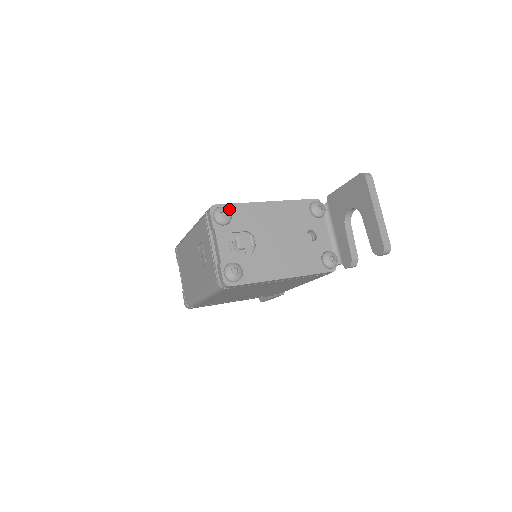
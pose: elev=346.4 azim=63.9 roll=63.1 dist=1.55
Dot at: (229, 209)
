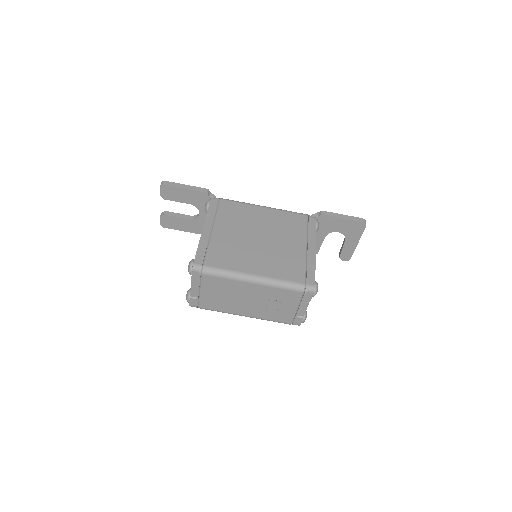
Dot at: occluded
